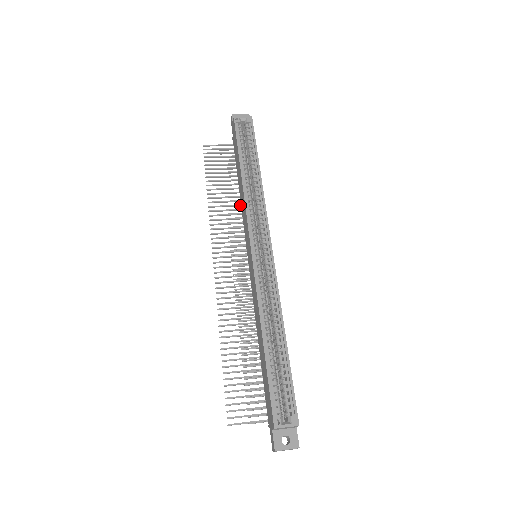
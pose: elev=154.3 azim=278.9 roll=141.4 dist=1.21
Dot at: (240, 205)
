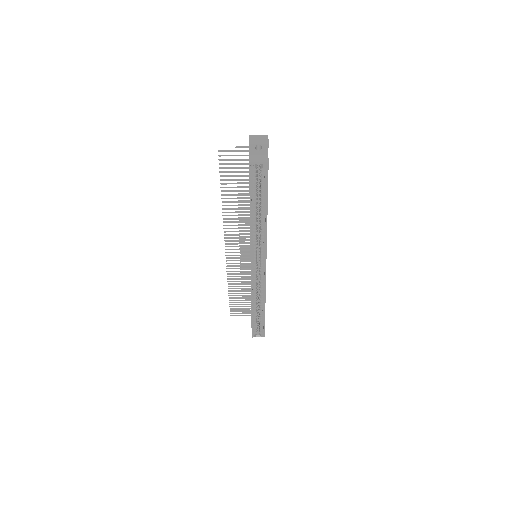
Dot at: occluded
